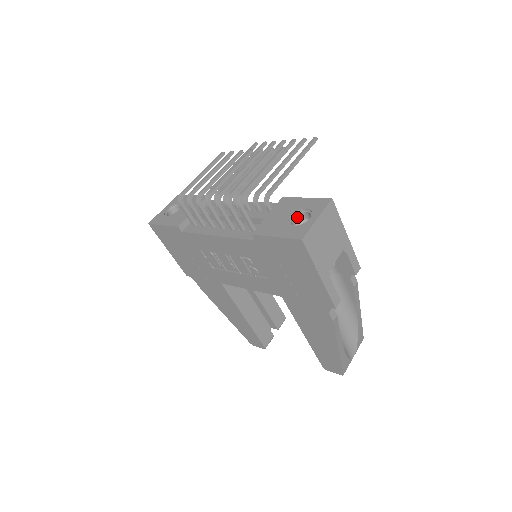
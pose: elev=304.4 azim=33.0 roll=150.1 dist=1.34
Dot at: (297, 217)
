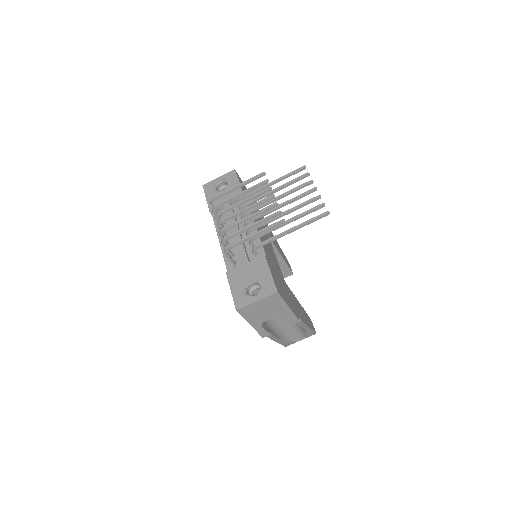
Dot at: (256, 283)
